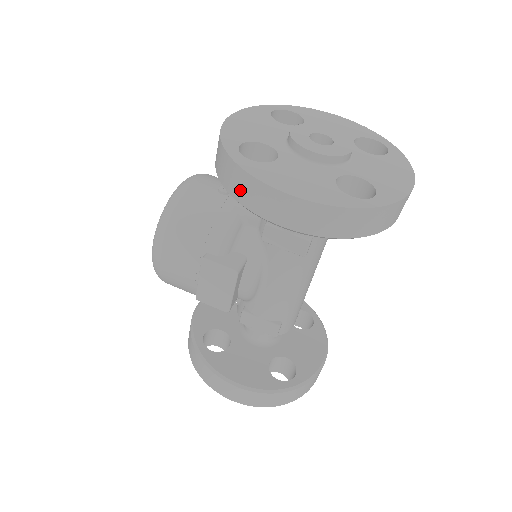
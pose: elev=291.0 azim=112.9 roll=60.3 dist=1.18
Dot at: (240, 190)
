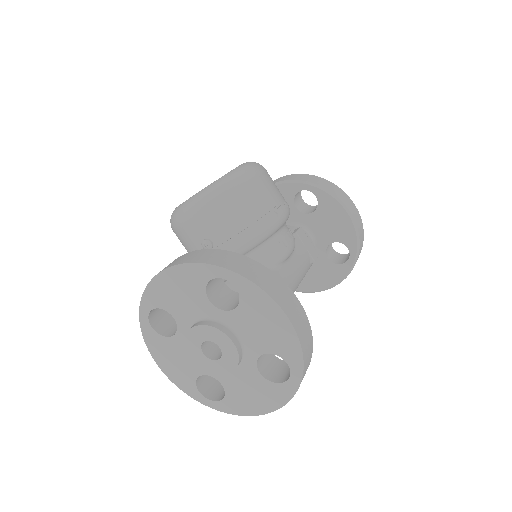
Dot at: occluded
